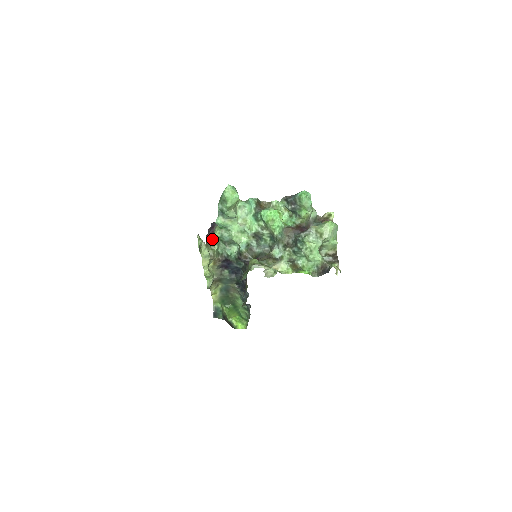
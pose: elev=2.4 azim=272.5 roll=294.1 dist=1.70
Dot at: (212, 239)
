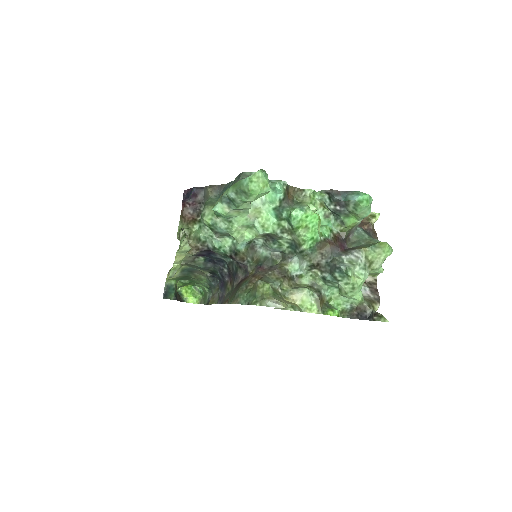
Dot at: (192, 215)
